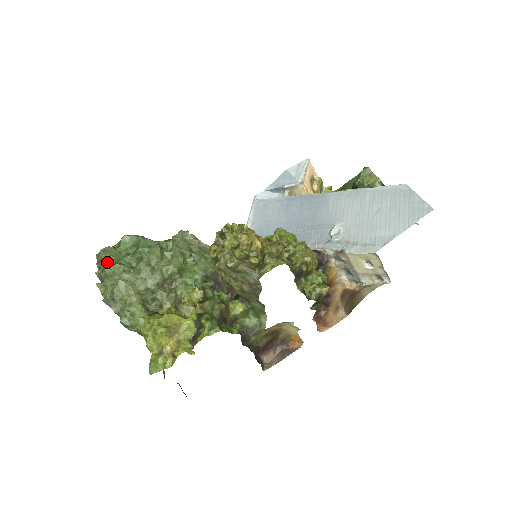
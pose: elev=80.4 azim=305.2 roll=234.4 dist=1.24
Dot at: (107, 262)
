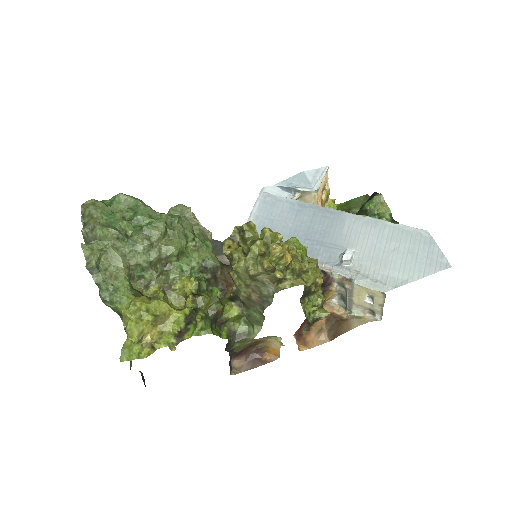
Dot at: (97, 221)
